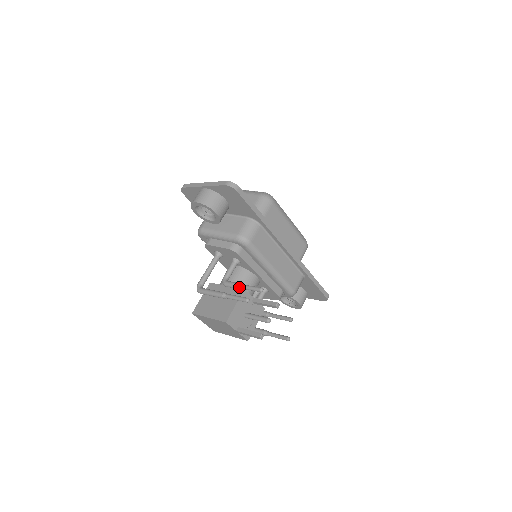
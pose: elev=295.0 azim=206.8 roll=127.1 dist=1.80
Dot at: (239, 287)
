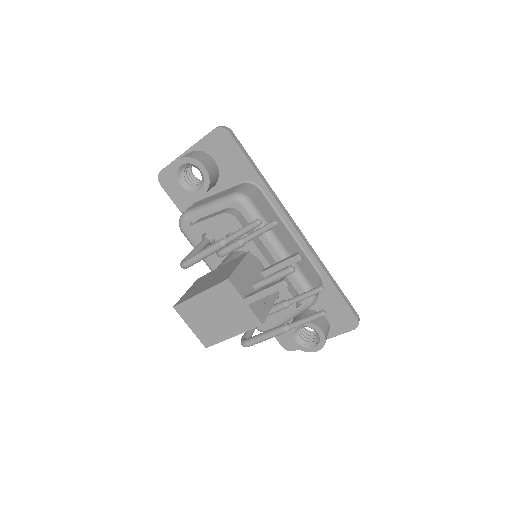
Dot at: (242, 240)
